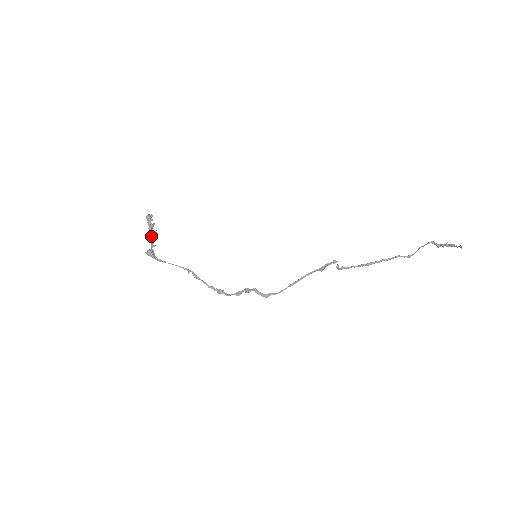
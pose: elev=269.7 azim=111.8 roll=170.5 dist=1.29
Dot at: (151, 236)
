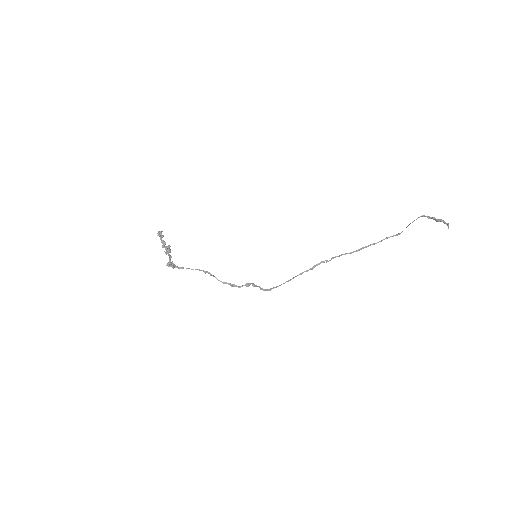
Dot at: (166, 252)
